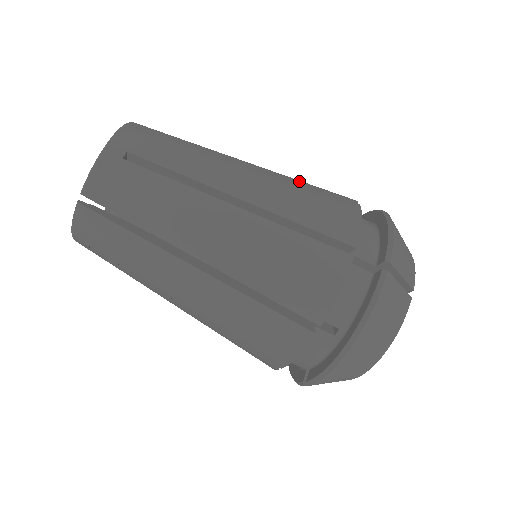
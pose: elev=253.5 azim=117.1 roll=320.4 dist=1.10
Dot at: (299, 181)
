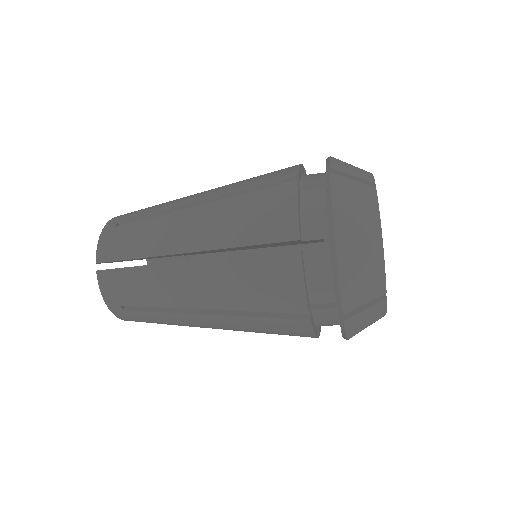
Dot at: (237, 247)
